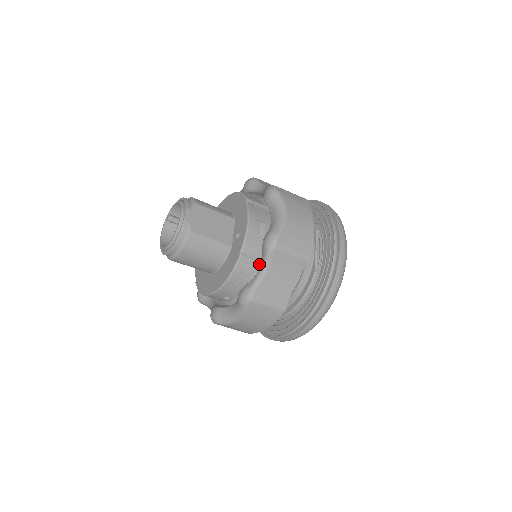
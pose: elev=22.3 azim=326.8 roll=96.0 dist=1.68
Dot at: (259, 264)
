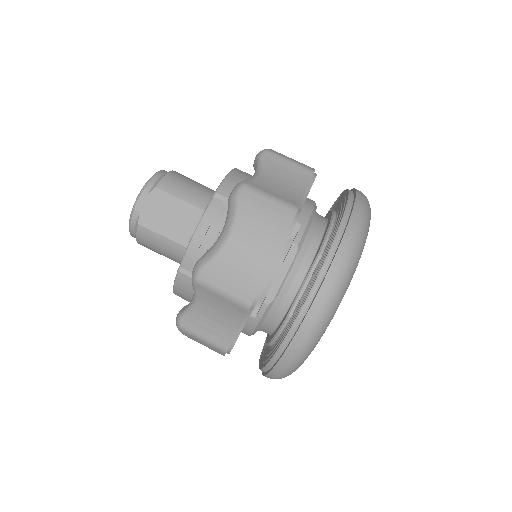
Dot at: occluded
